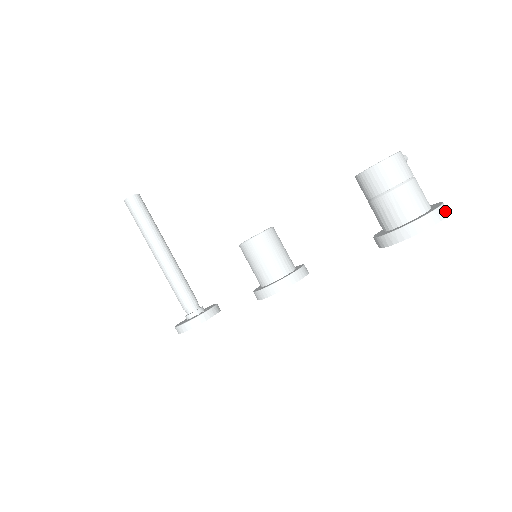
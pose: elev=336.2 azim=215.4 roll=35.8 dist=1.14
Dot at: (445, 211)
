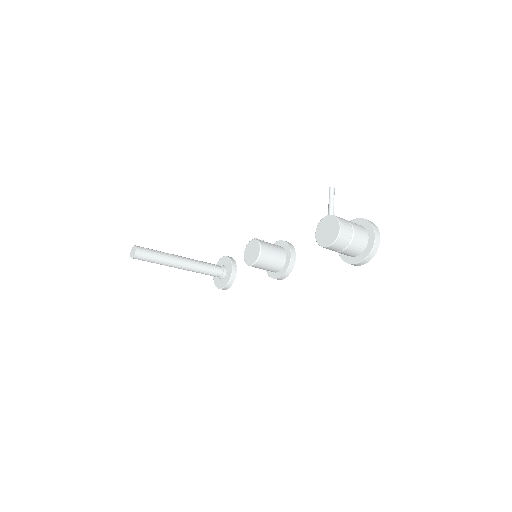
Dot at: (378, 238)
